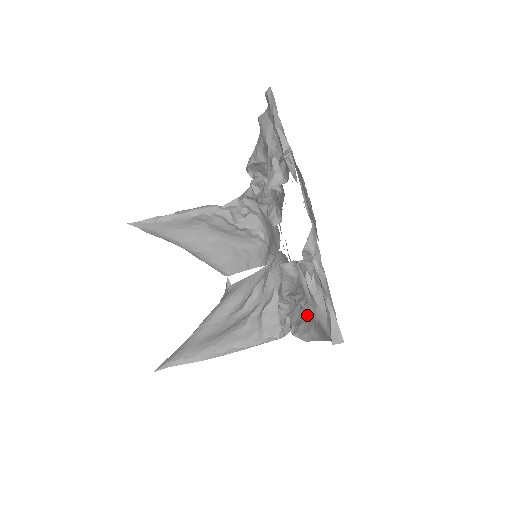
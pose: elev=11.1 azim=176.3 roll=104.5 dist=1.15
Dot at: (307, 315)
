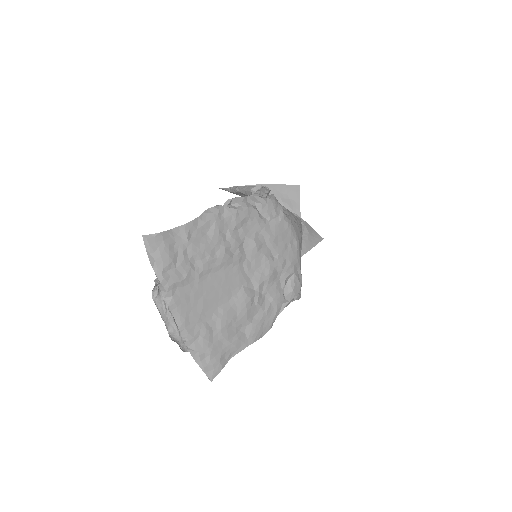
Dot at: (260, 322)
